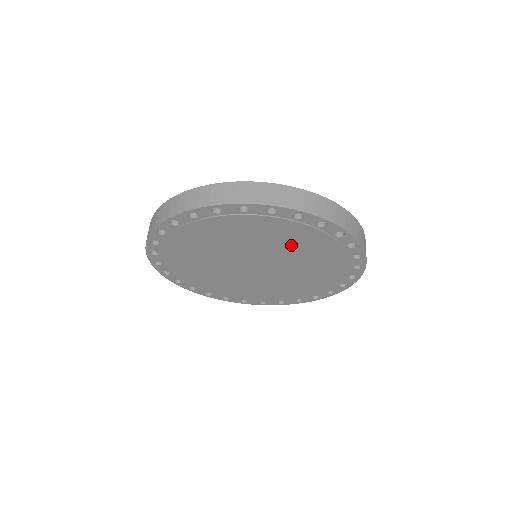
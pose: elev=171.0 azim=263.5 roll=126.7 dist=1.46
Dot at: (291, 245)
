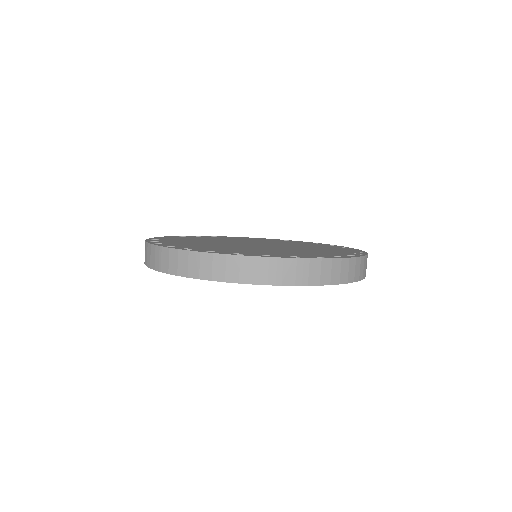
Dot at: occluded
